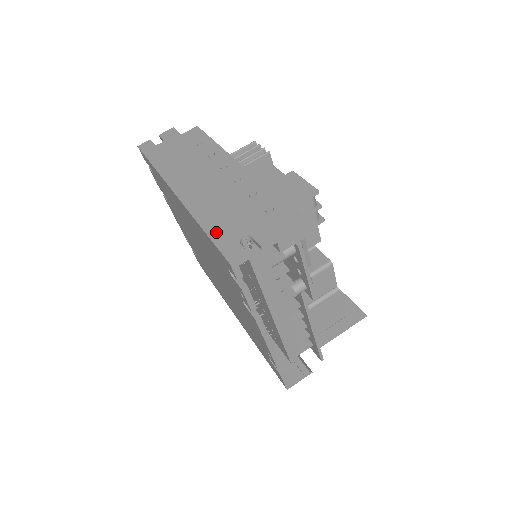
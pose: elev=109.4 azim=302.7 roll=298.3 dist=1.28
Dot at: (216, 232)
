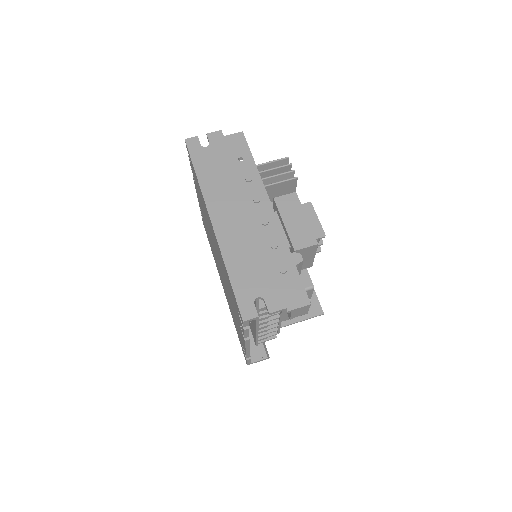
Dot at: (238, 283)
